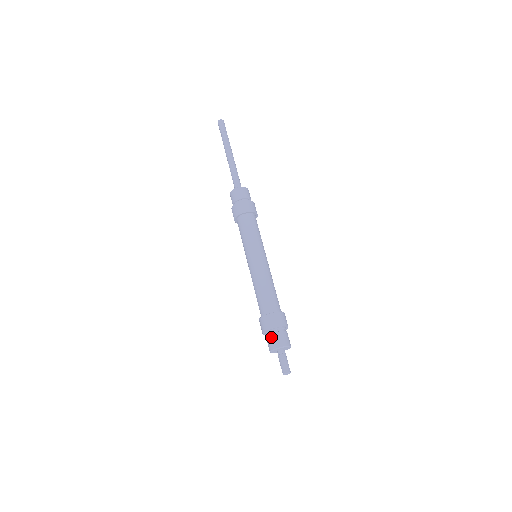
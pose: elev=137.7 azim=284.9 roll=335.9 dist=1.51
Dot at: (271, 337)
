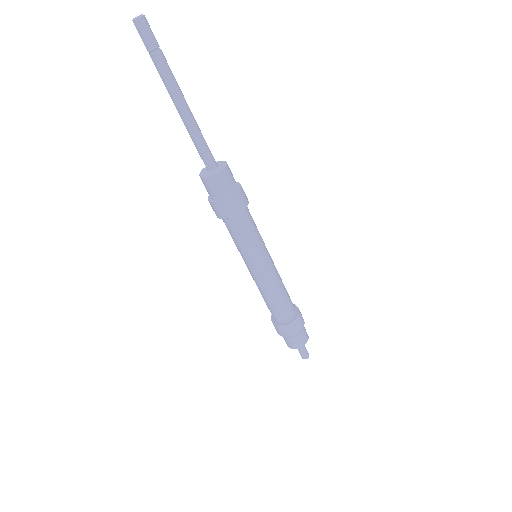
Dot at: (295, 340)
